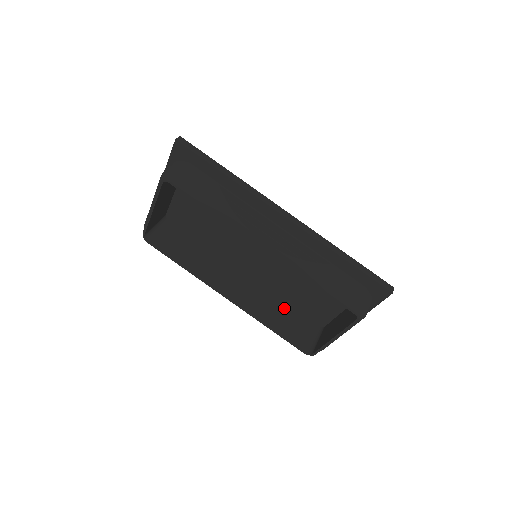
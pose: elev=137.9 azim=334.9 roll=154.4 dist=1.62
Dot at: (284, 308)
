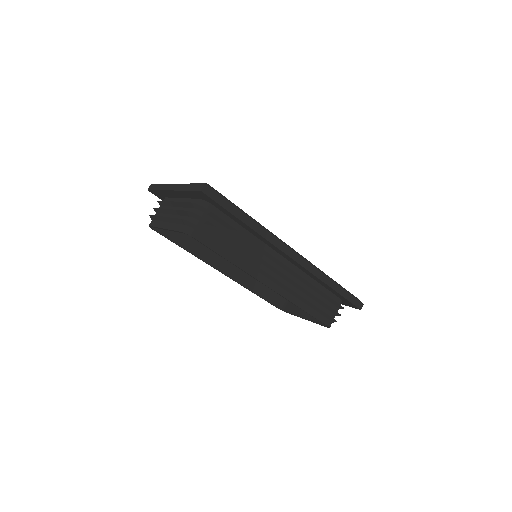
Dot at: occluded
